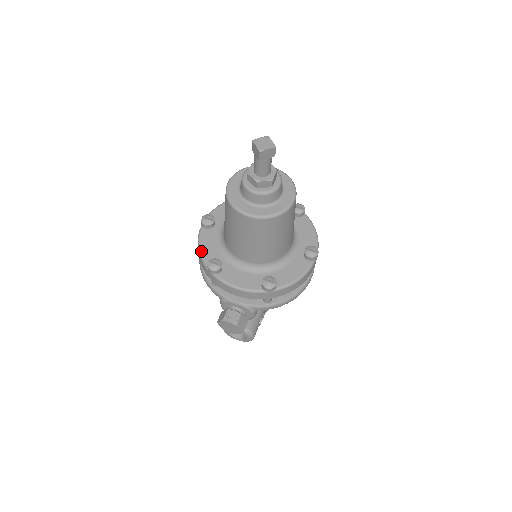
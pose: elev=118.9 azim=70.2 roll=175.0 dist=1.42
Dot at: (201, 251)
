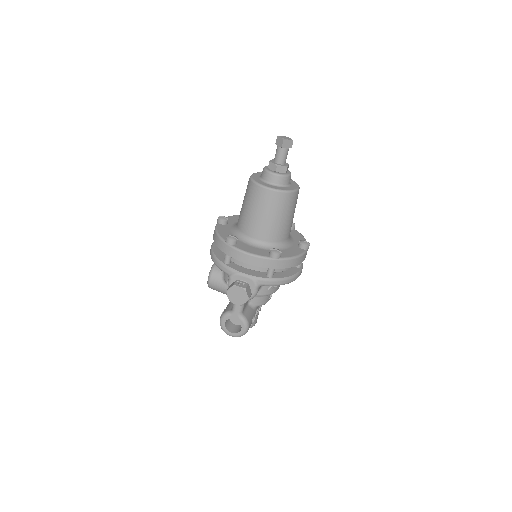
Dot at: (219, 233)
